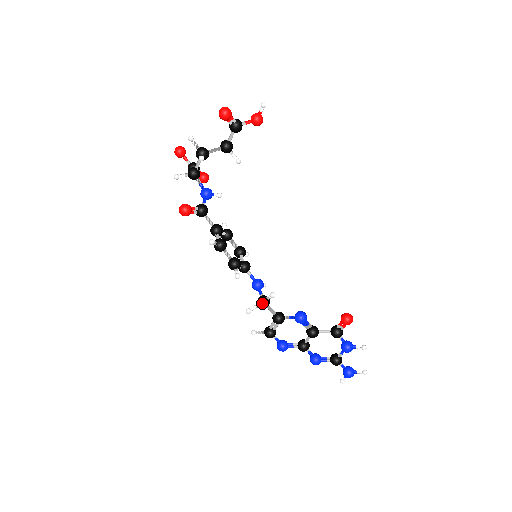
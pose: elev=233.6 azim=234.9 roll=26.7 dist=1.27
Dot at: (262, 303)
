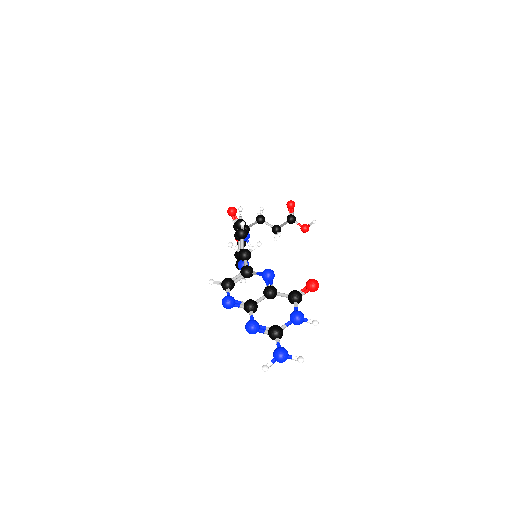
Dot at: (245, 249)
